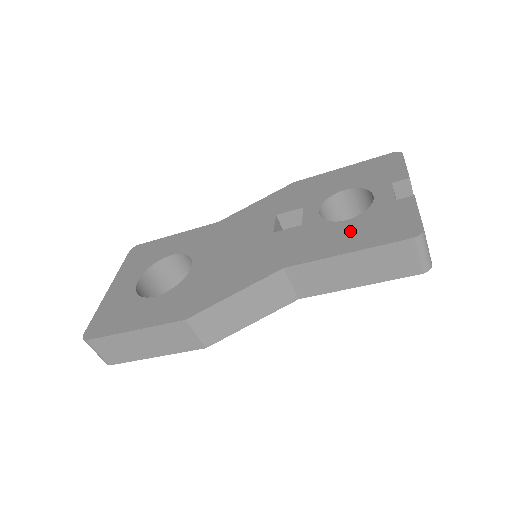
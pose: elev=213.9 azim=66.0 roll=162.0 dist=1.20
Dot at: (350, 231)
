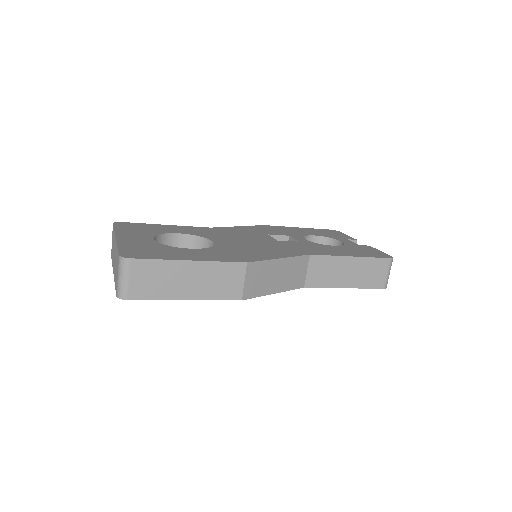
Dot at: (343, 249)
